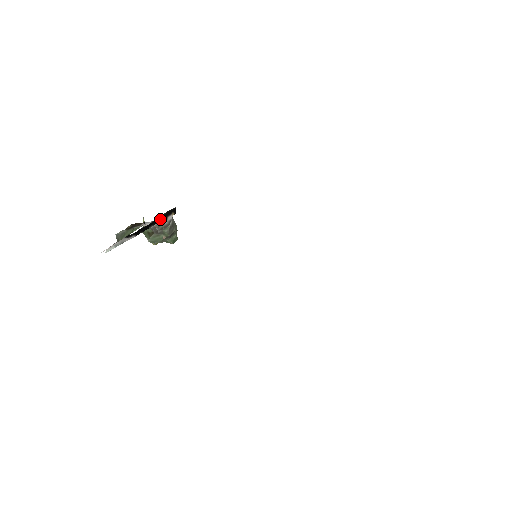
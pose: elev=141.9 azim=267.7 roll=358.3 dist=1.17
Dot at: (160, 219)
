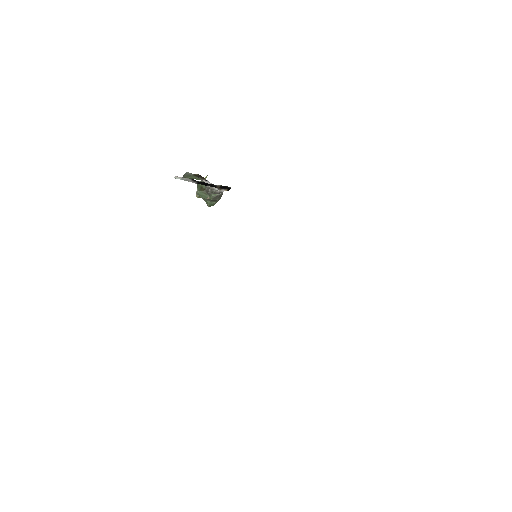
Dot at: (217, 186)
